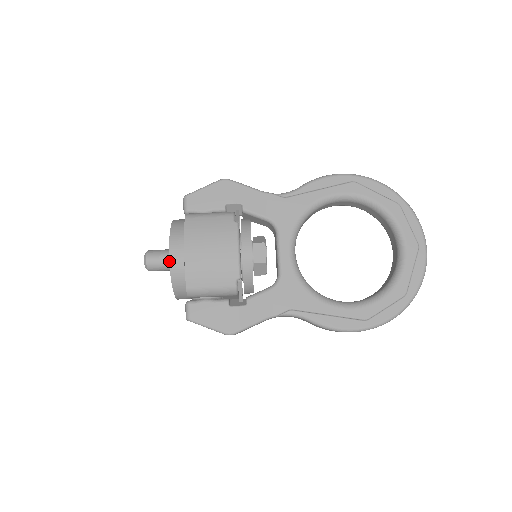
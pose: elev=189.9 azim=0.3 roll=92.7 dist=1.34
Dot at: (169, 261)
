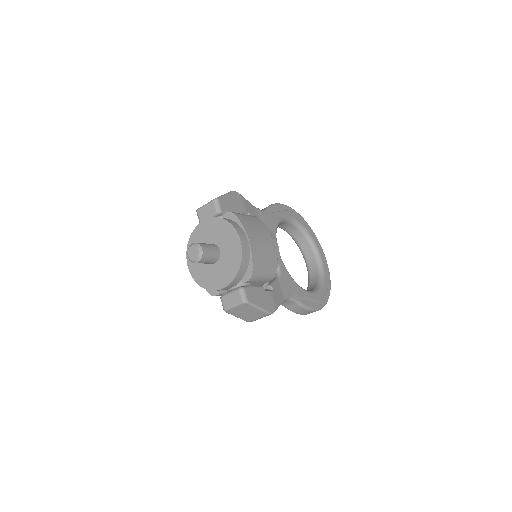
Dot at: (242, 247)
